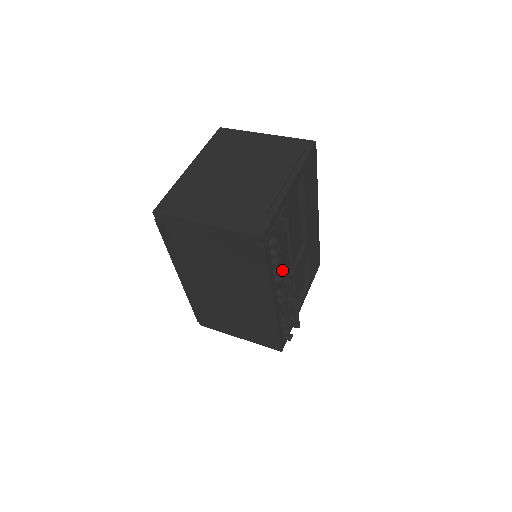
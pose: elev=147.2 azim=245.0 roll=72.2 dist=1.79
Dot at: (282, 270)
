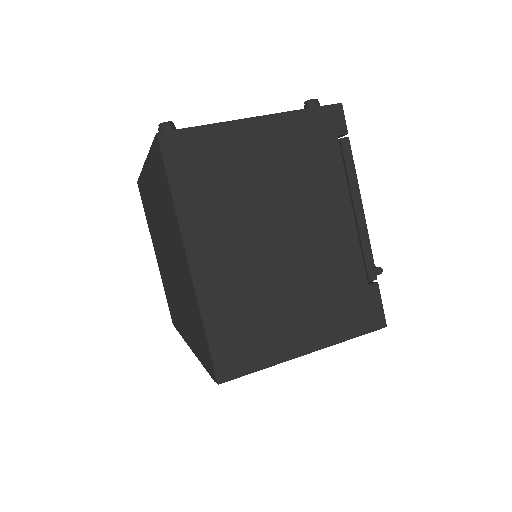
Dot at: occluded
